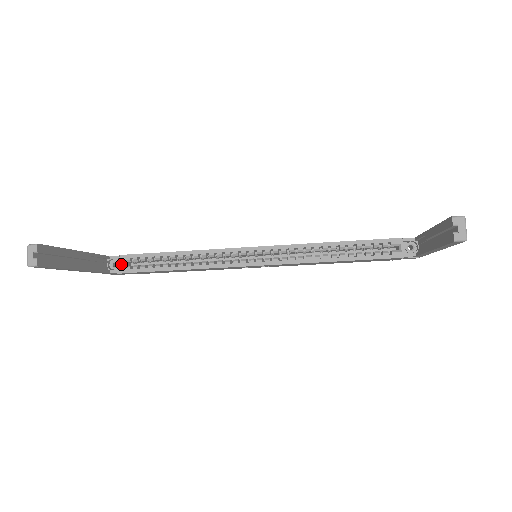
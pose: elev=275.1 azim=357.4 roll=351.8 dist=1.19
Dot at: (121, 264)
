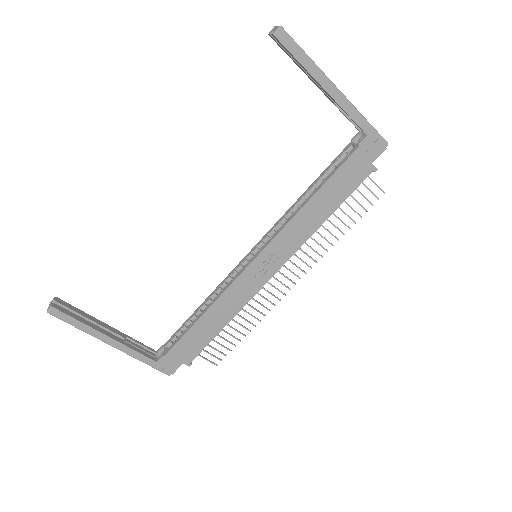
Dot at: (165, 349)
